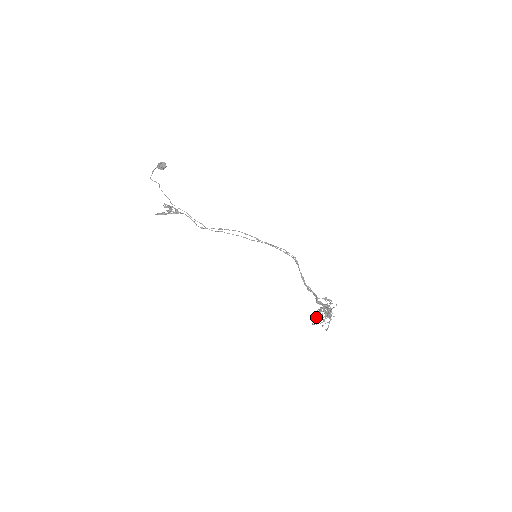
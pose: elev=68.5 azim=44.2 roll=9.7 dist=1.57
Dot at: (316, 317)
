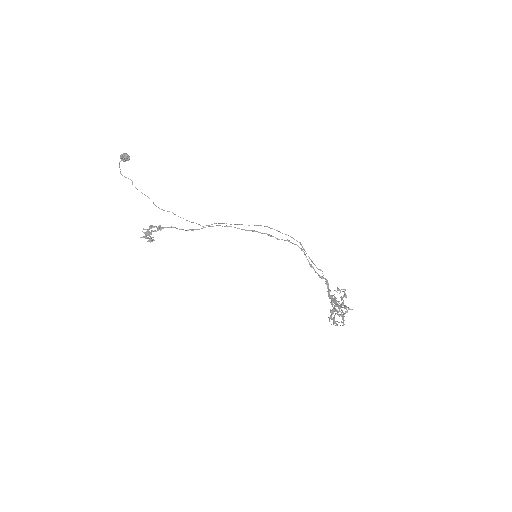
Dot at: (329, 318)
